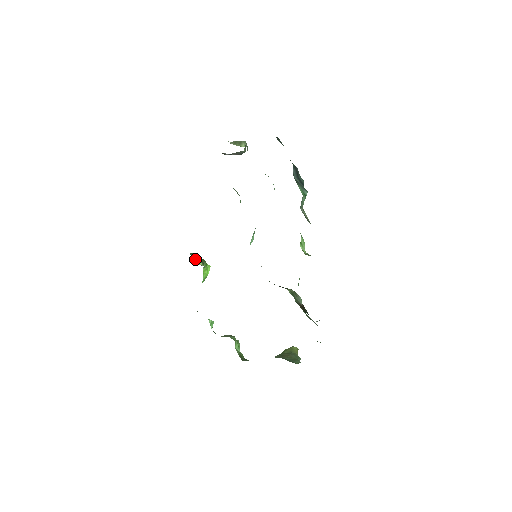
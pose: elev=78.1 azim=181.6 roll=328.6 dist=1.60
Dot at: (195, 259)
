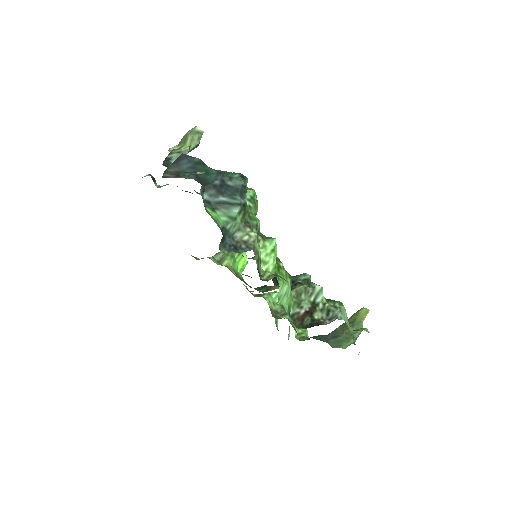
Dot at: (220, 259)
